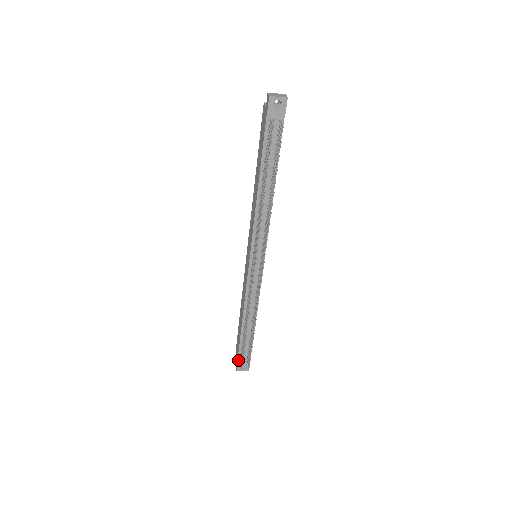
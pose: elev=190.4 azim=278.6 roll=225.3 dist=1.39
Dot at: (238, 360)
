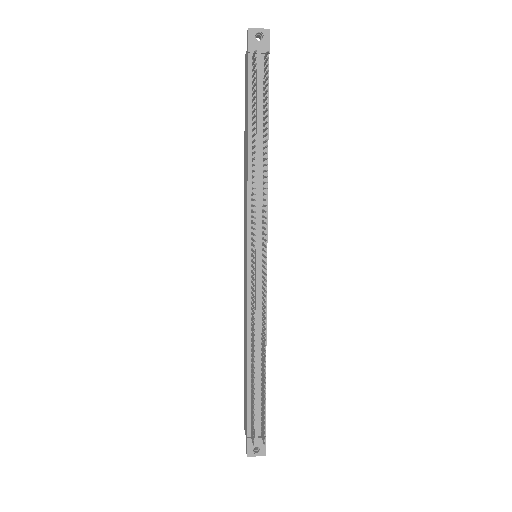
Dot at: (247, 436)
